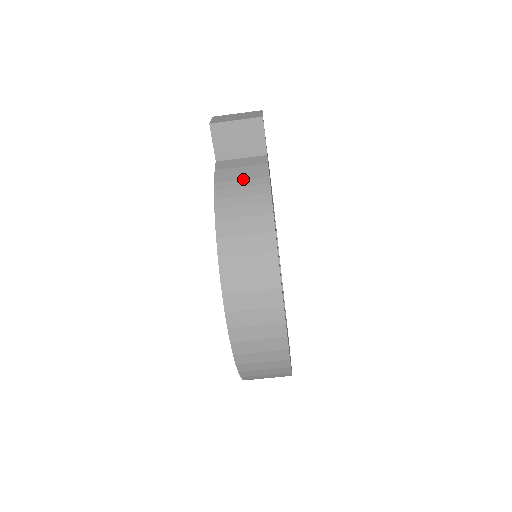
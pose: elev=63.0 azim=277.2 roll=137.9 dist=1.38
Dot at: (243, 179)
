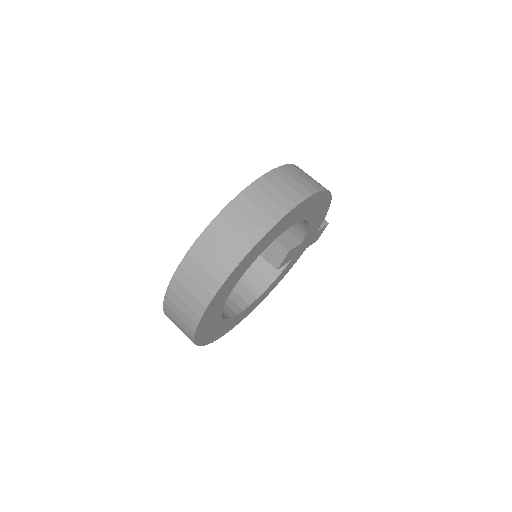
Dot at: occluded
